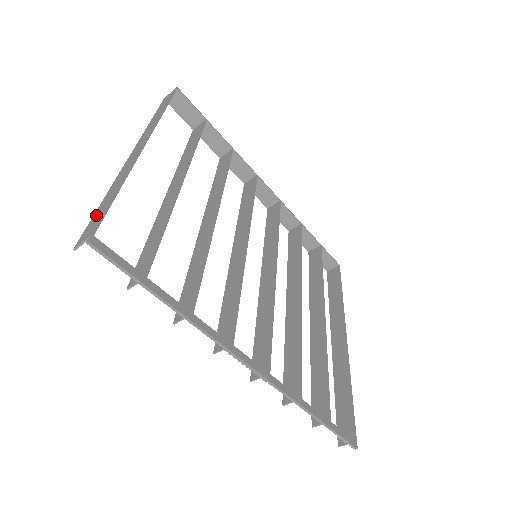
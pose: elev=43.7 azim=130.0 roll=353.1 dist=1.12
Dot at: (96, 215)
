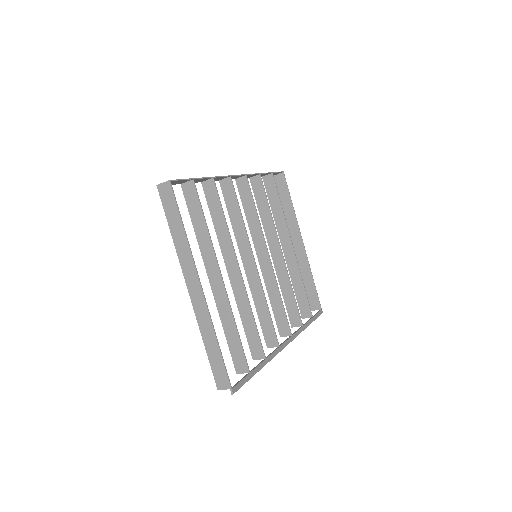
Dot at: (214, 364)
